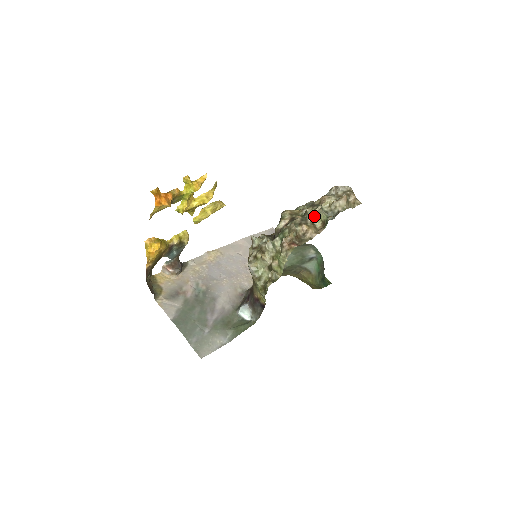
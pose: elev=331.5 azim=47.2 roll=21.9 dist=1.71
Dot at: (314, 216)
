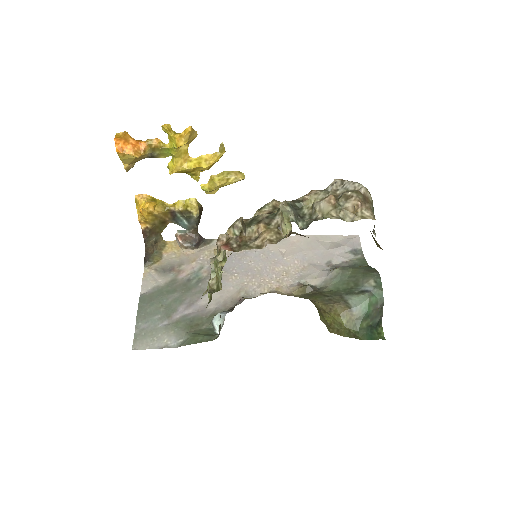
Dot at: (282, 216)
